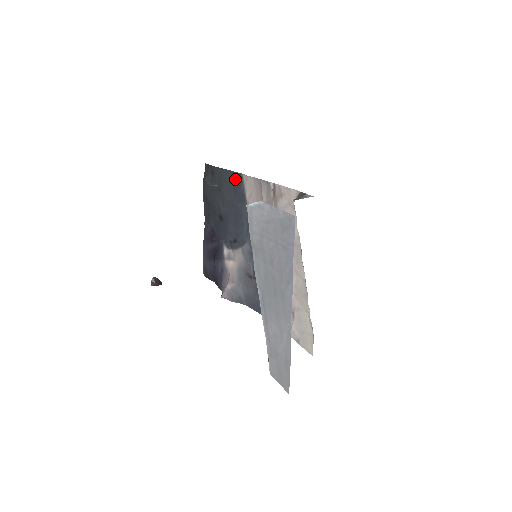
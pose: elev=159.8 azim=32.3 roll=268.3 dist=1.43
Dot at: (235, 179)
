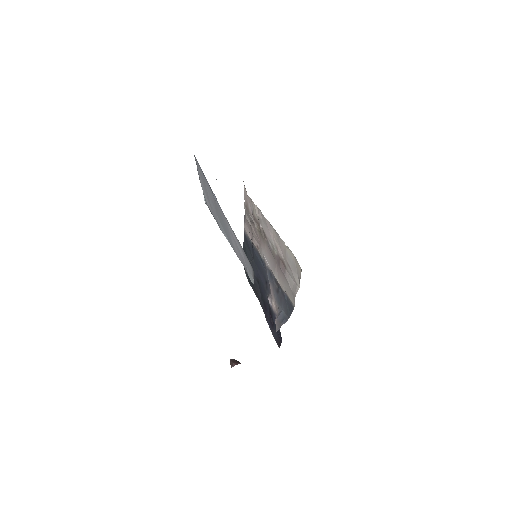
Dot at: (245, 241)
